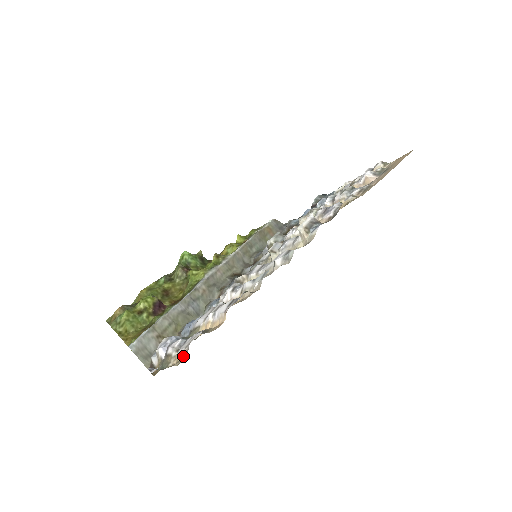
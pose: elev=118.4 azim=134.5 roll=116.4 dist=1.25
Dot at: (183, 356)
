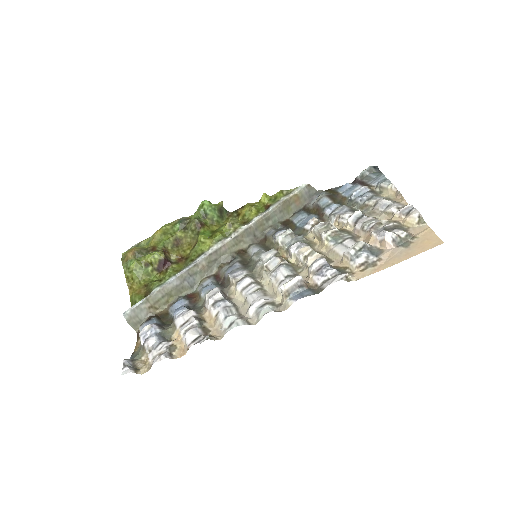
Dot at: (149, 366)
